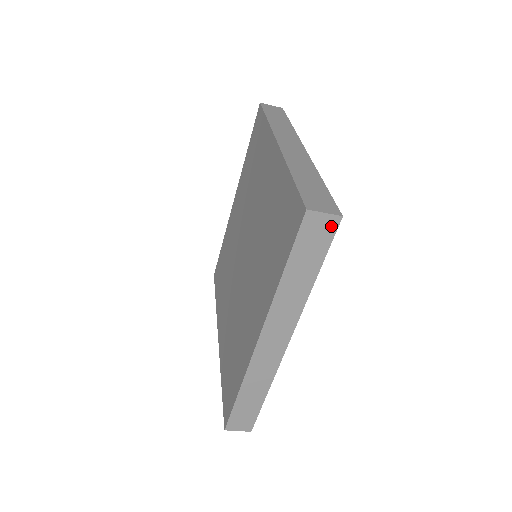
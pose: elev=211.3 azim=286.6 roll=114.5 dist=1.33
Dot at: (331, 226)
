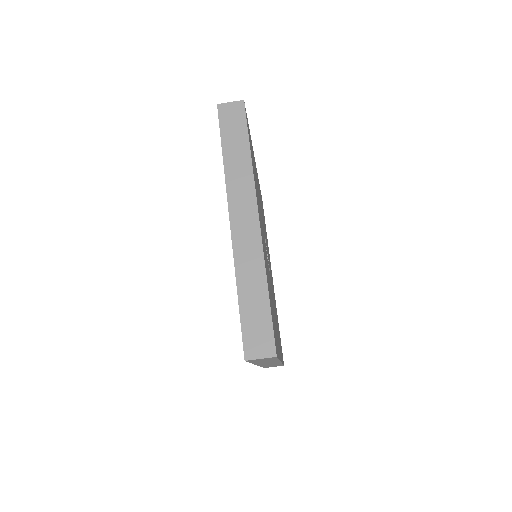
Dot at: (240, 109)
